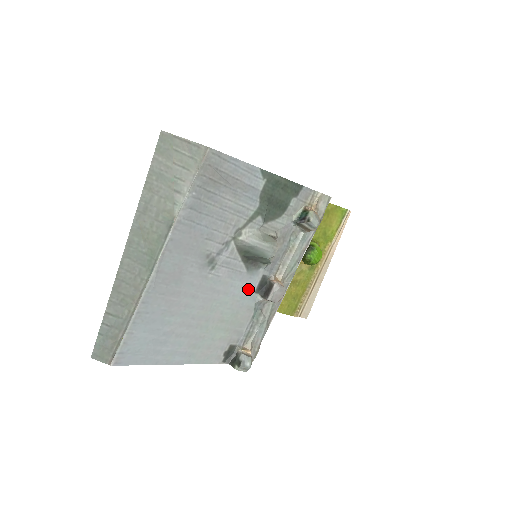
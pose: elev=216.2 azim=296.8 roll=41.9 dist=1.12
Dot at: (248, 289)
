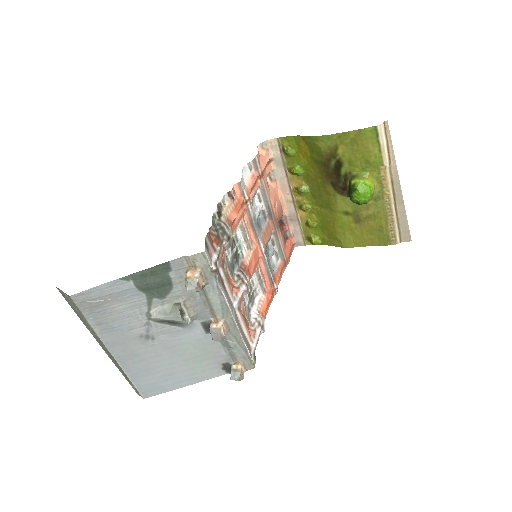
Dot at: (198, 334)
